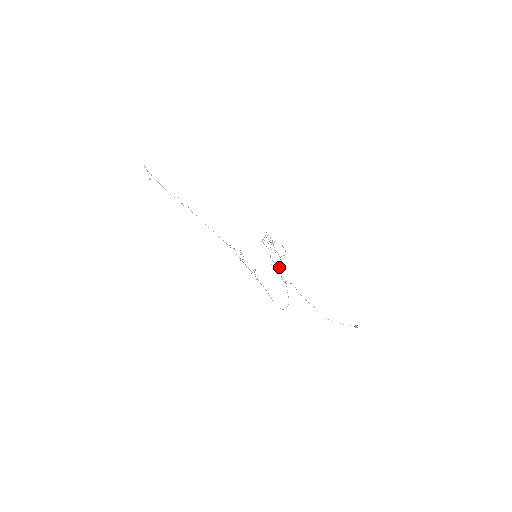
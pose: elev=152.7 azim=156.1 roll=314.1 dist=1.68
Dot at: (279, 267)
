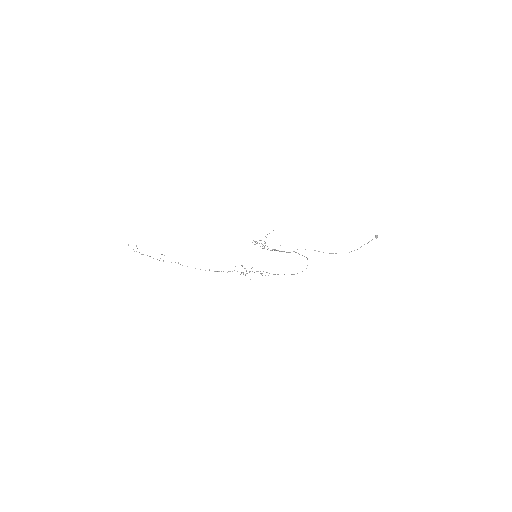
Dot at: (281, 251)
